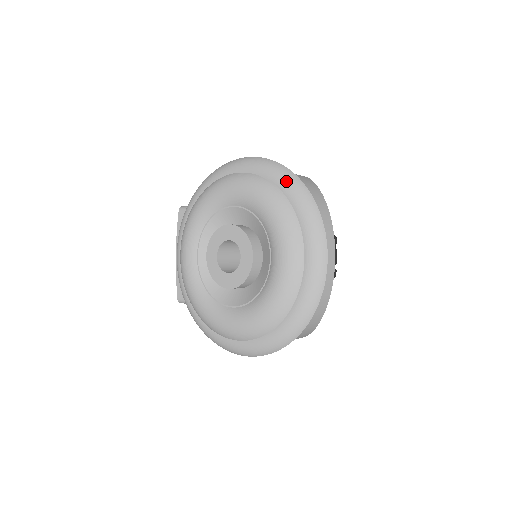
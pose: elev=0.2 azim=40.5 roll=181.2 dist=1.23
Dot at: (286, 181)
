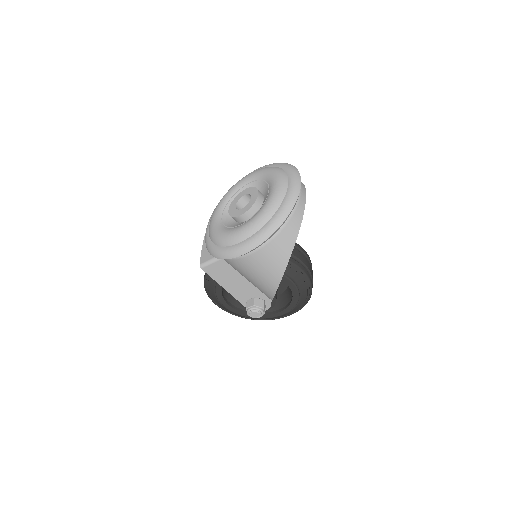
Dot at: (279, 163)
